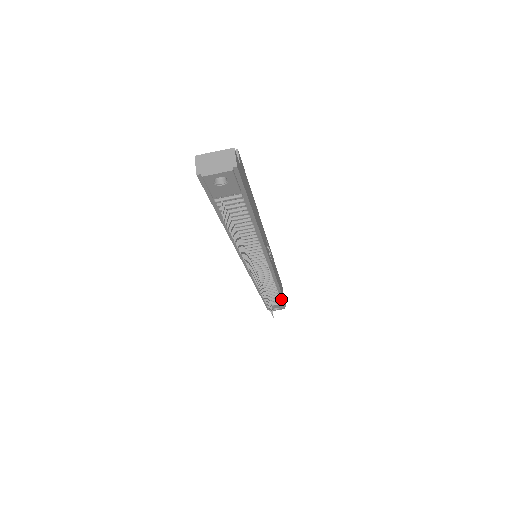
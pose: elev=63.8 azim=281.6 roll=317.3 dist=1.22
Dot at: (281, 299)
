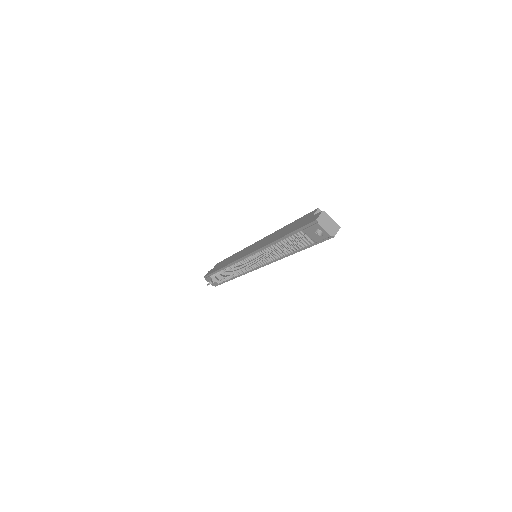
Dot at: (223, 281)
